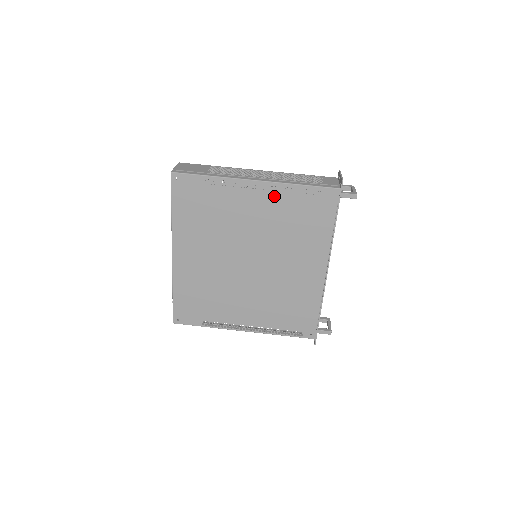
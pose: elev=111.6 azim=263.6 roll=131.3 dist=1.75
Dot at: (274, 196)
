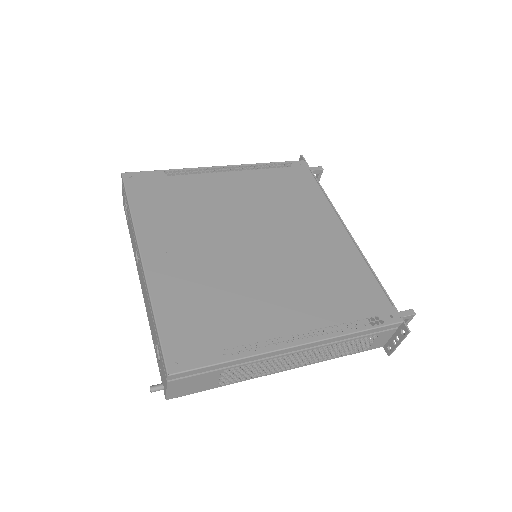
Dot at: (246, 175)
